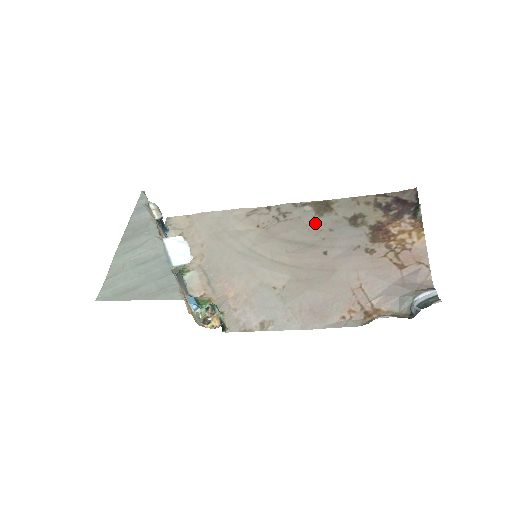
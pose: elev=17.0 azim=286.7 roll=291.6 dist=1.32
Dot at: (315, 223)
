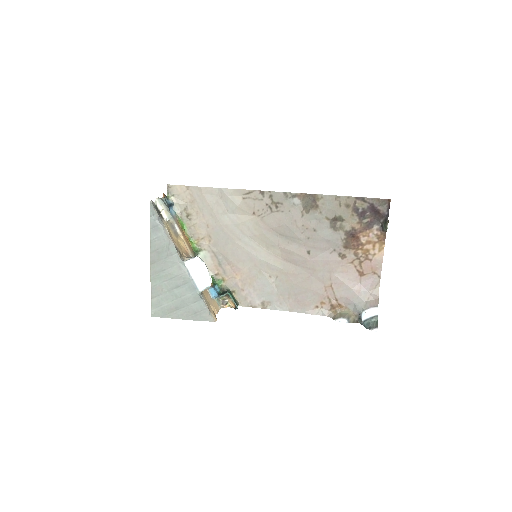
Dot at: (302, 220)
